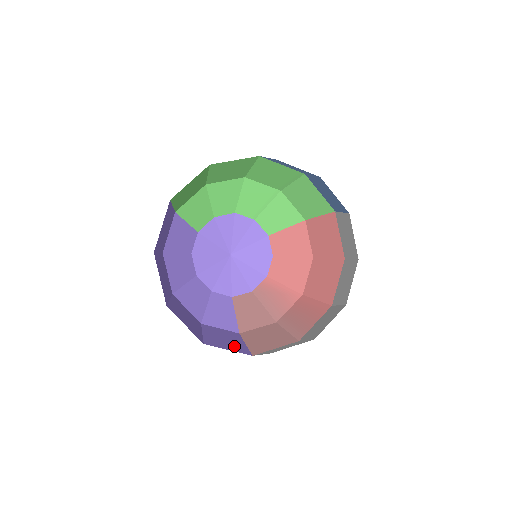
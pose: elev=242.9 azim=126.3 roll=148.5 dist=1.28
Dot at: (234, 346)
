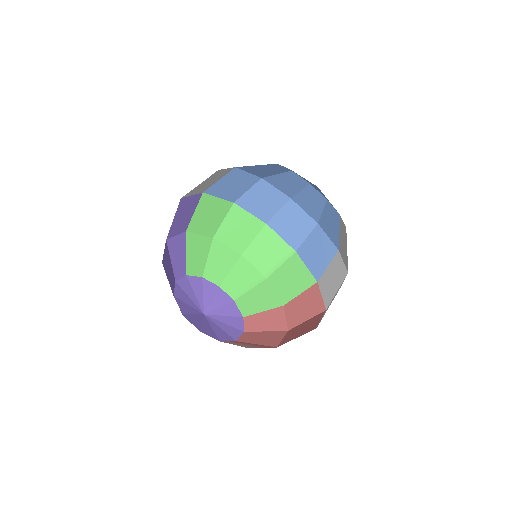
Dot at: occluded
